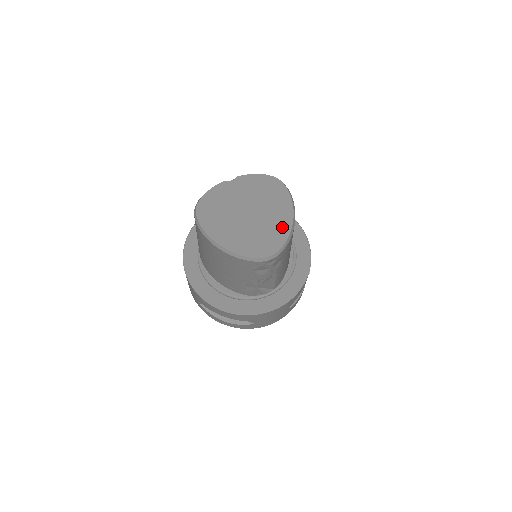
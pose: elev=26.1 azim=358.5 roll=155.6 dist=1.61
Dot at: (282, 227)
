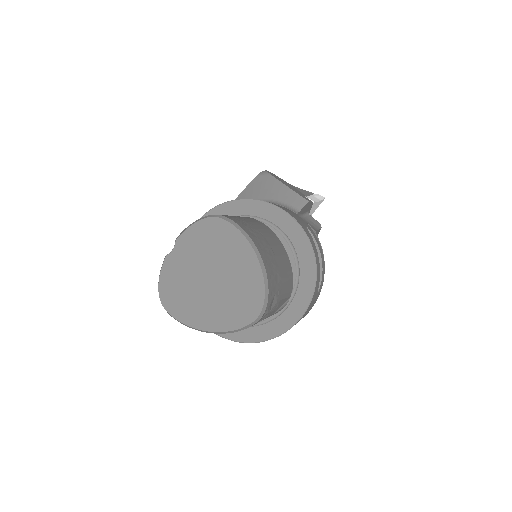
Dot at: (252, 275)
